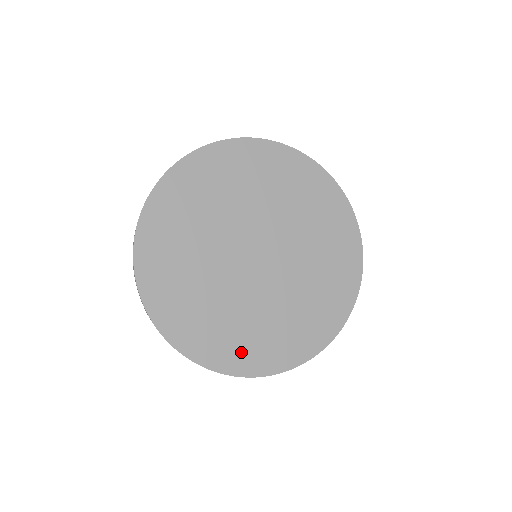
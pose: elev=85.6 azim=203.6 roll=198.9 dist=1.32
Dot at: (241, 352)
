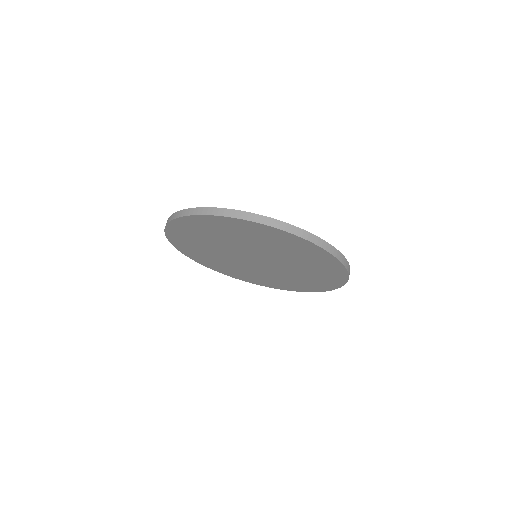
Dot at: (284, 285)
